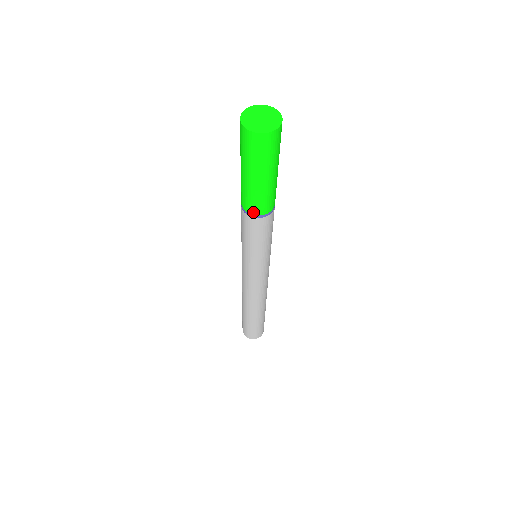
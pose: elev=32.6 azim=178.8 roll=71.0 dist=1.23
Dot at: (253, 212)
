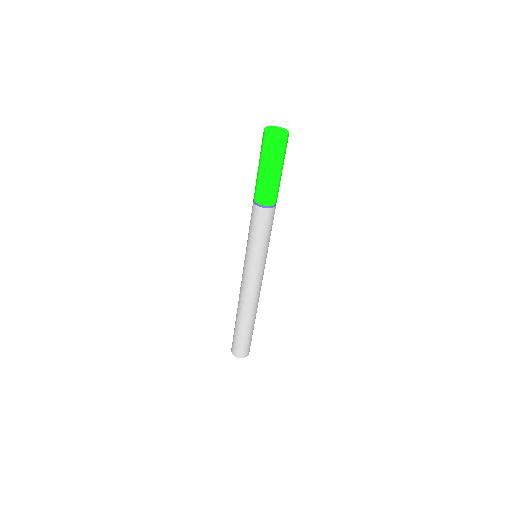
Dot at: (271, 203)
